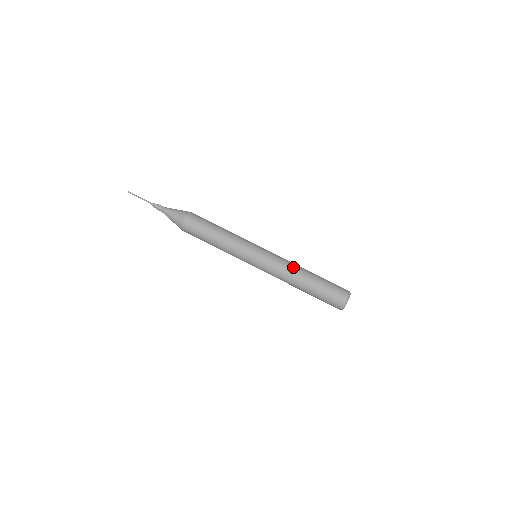
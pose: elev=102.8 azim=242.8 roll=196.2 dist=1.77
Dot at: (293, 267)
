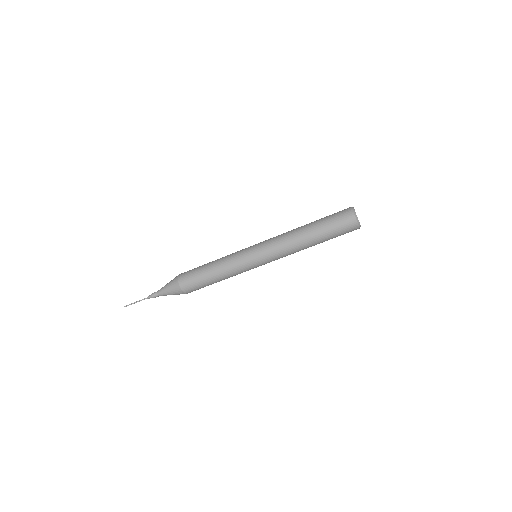
Dot at: (292, 244)
